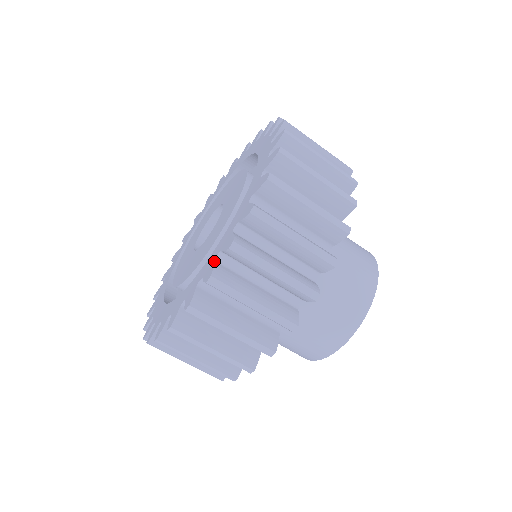
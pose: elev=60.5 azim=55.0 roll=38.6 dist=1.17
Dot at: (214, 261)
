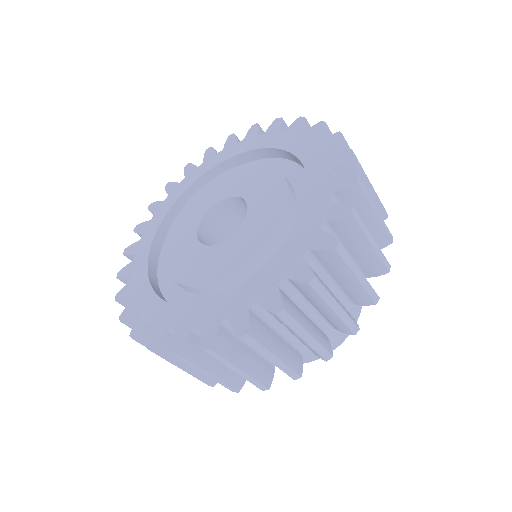
Dot at: (219, 325)
